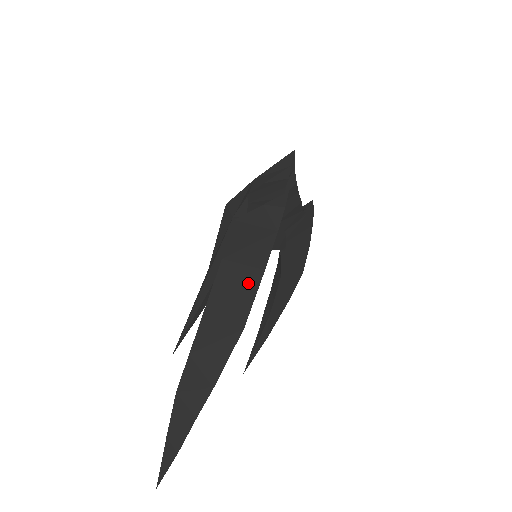
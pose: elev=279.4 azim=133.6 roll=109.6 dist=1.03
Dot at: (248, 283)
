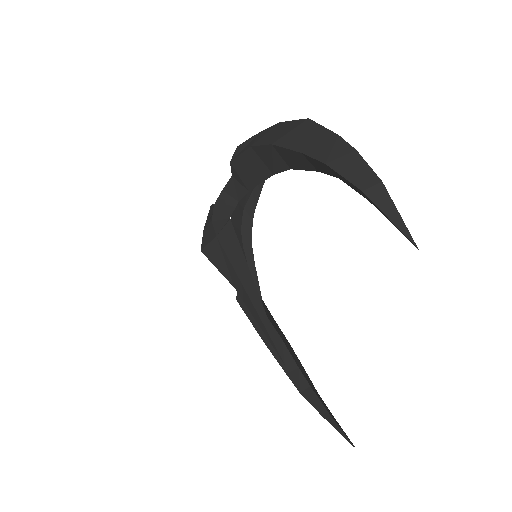
Dot at: (280, 127)
